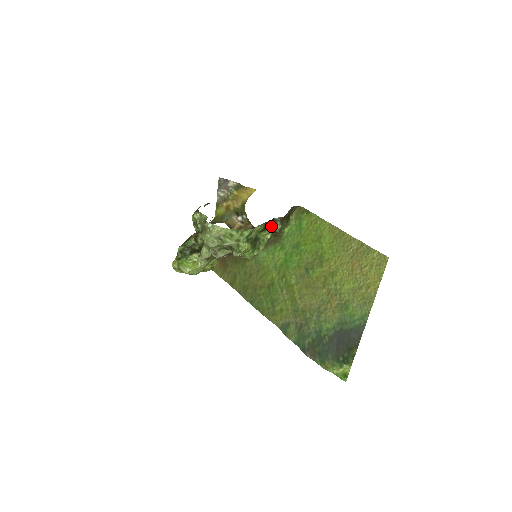
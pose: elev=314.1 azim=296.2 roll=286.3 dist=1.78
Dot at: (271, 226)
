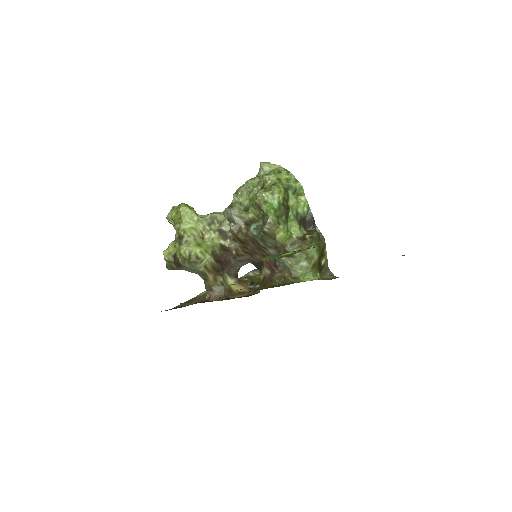
Dot at: (305, 234)
